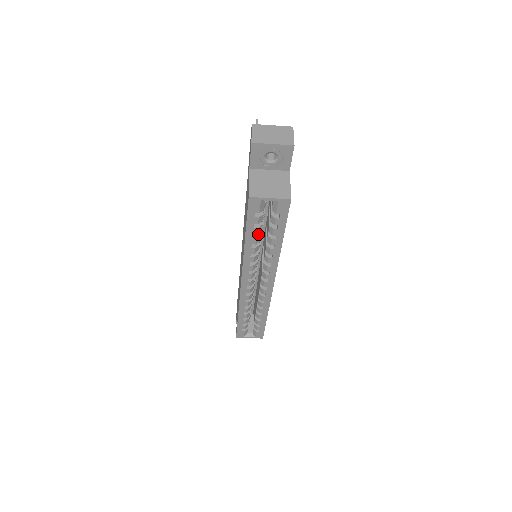
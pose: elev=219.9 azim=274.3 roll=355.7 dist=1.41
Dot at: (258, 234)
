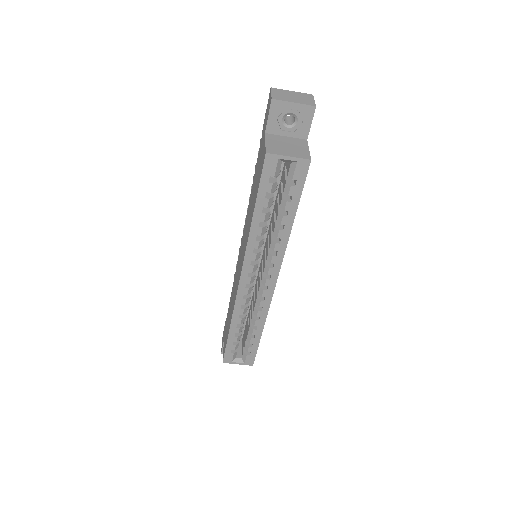
Dot at: (268, 210)
